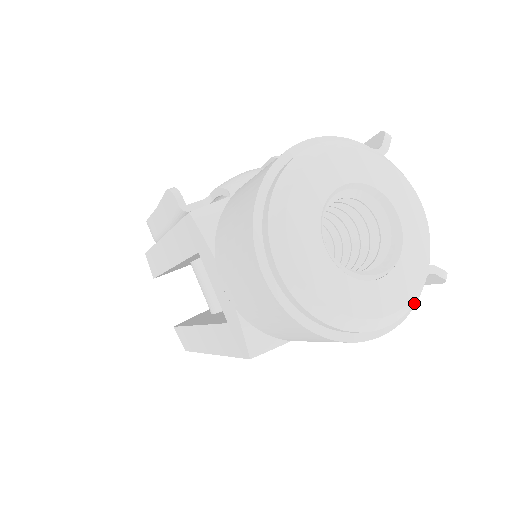
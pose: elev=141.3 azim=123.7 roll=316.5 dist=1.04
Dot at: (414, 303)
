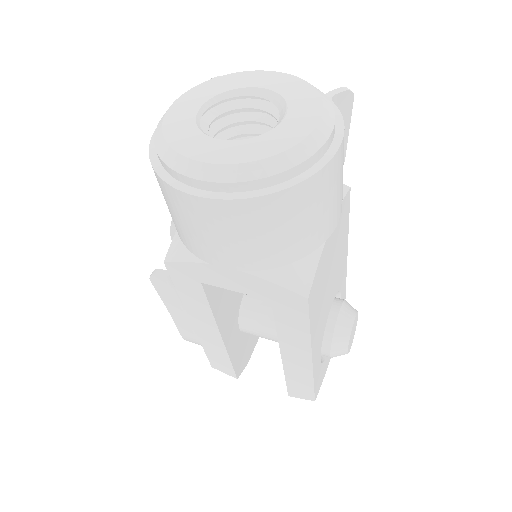
Dot at: (334, 112)
